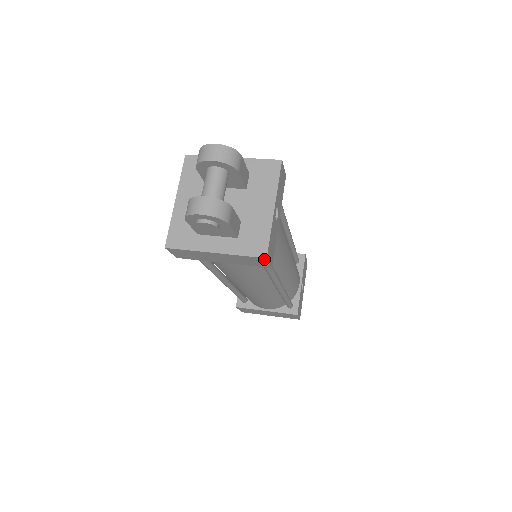
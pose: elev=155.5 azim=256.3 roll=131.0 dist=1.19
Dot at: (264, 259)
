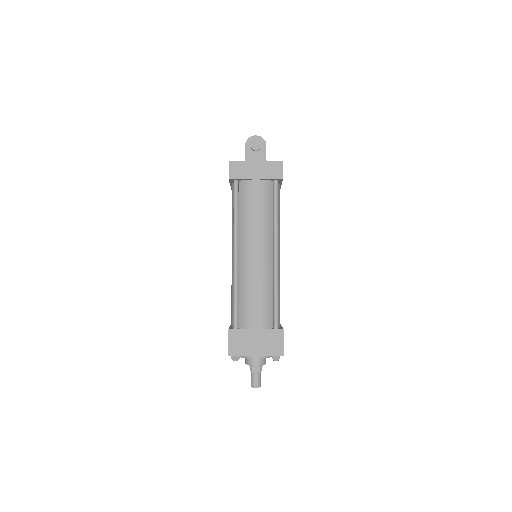
Dot at: (281, 164)
